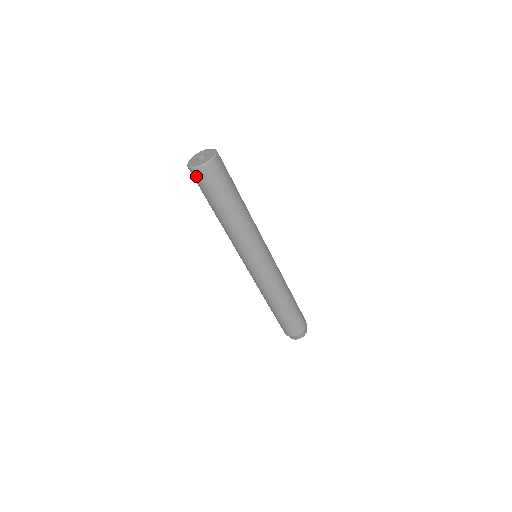
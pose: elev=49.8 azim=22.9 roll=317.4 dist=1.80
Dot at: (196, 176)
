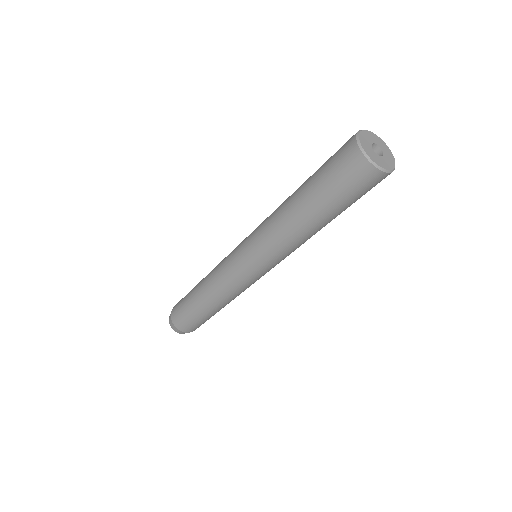
Dot at: (374, 181)
